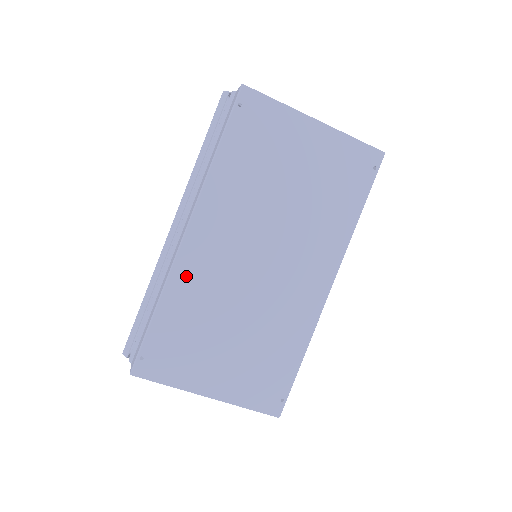
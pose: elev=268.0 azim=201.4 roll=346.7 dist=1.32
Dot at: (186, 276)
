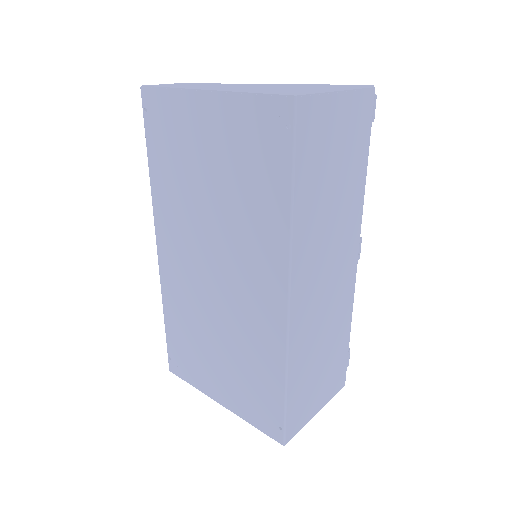
Dot at: (170, 290)
